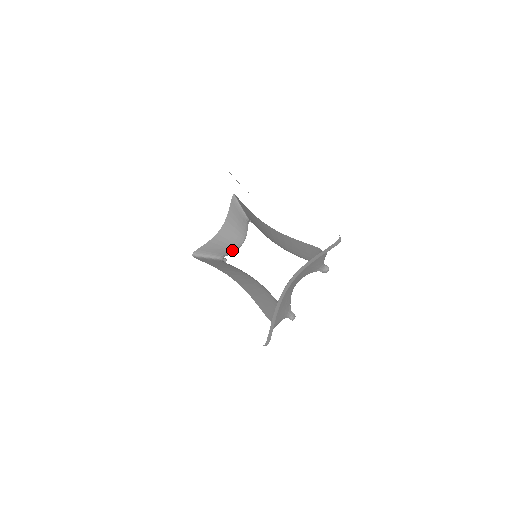
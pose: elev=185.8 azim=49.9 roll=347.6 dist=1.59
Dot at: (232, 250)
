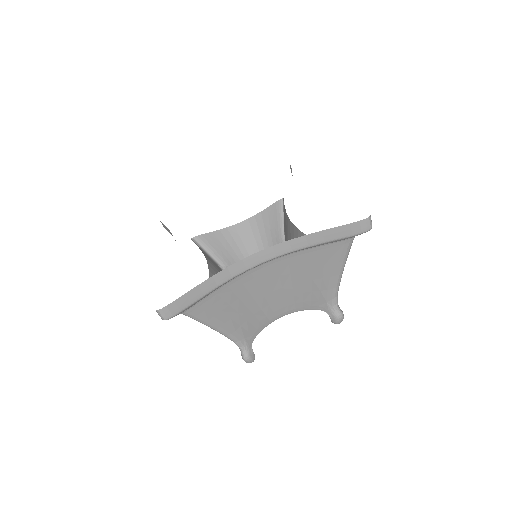
Dot at: occluded
